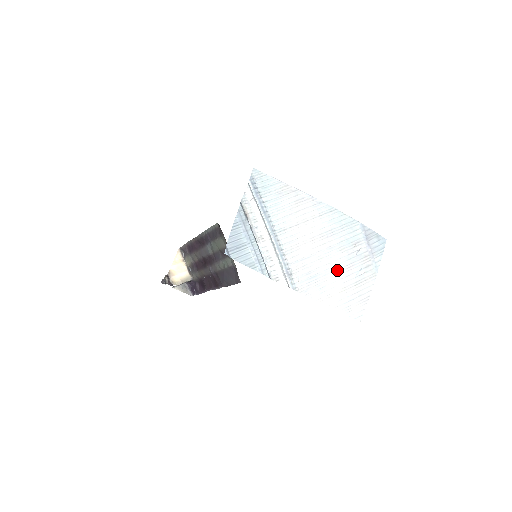
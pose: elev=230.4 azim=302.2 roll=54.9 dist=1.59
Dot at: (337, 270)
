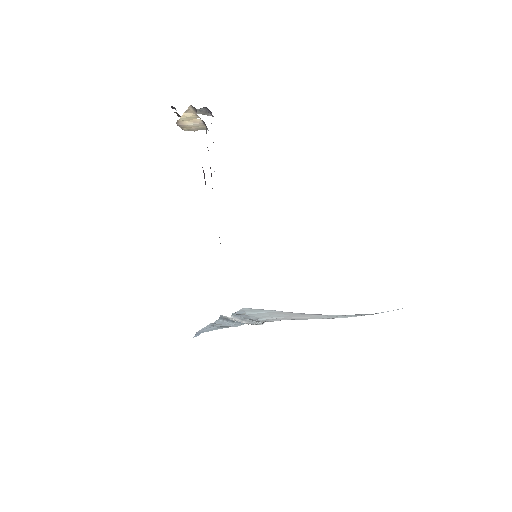
Dot at: occluded
